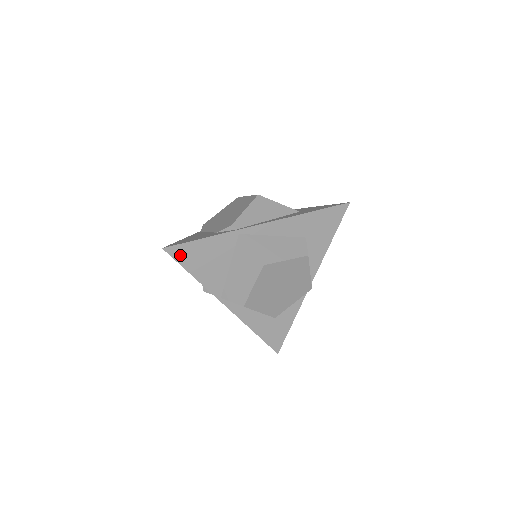
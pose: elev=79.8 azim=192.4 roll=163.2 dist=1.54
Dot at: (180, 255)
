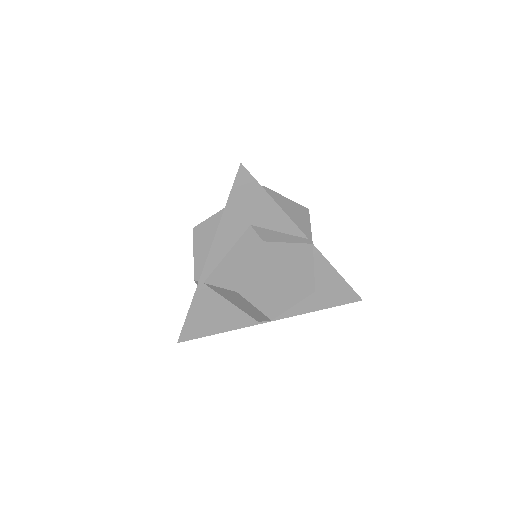
Dot at: (192, 334)
